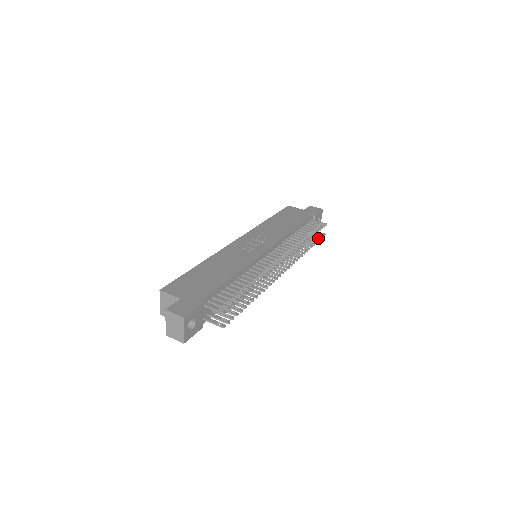
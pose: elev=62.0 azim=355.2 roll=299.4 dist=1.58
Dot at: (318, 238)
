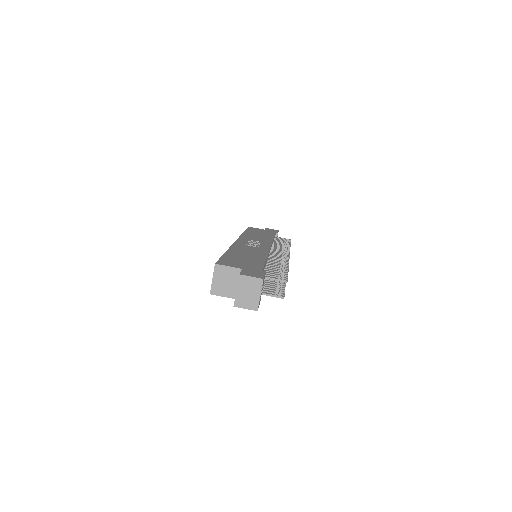
Dot at: occluded
